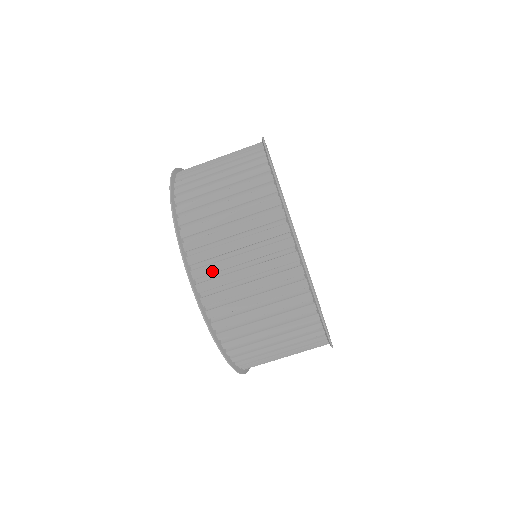
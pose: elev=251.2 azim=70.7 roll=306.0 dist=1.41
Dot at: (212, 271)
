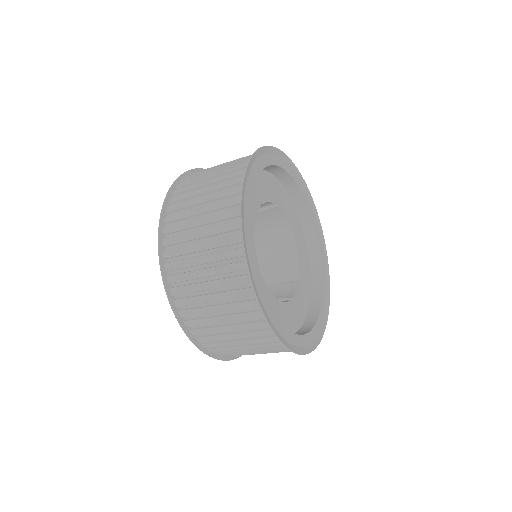
Dot at: (224, 350)
